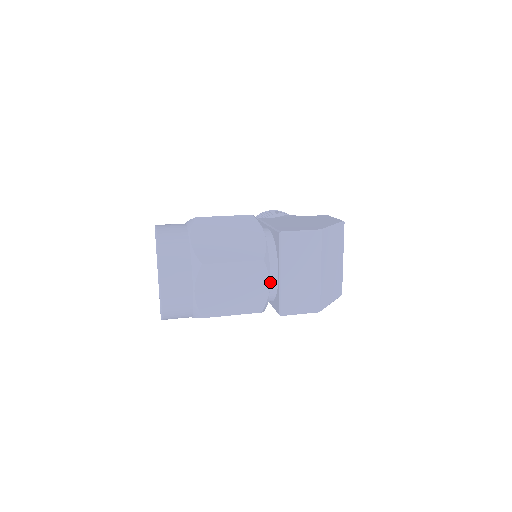
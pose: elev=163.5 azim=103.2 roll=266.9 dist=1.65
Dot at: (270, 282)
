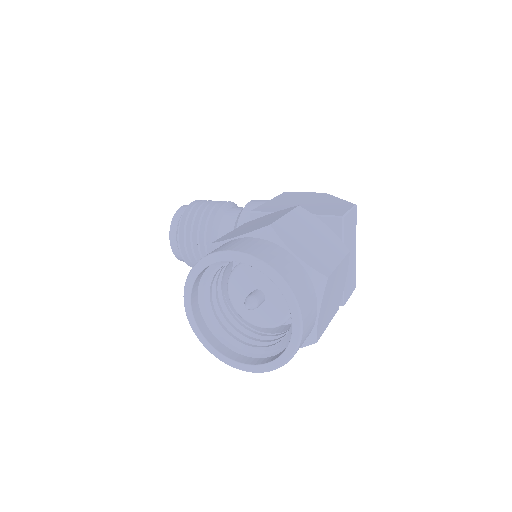
Dot at: occluded
